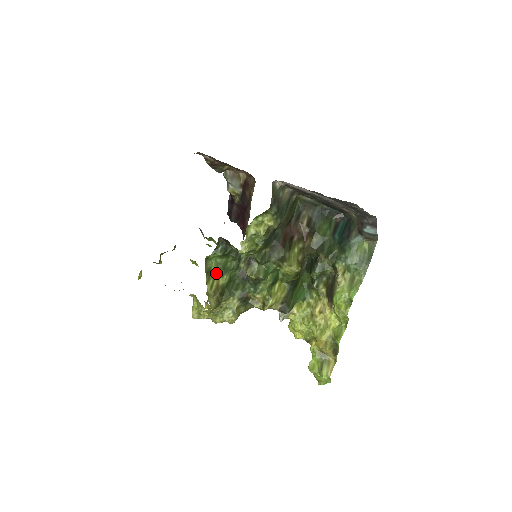
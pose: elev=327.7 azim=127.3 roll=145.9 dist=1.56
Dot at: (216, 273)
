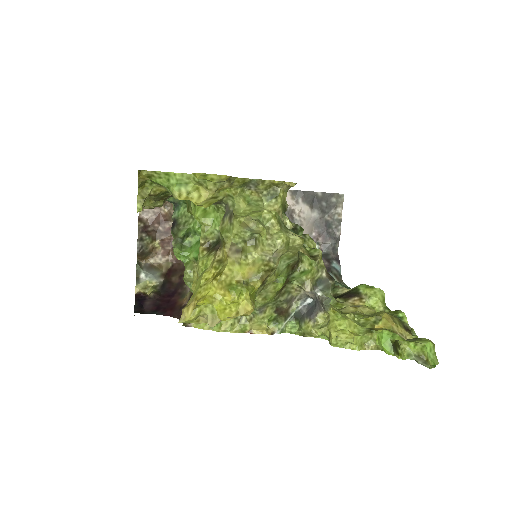
Dot at: occluded
